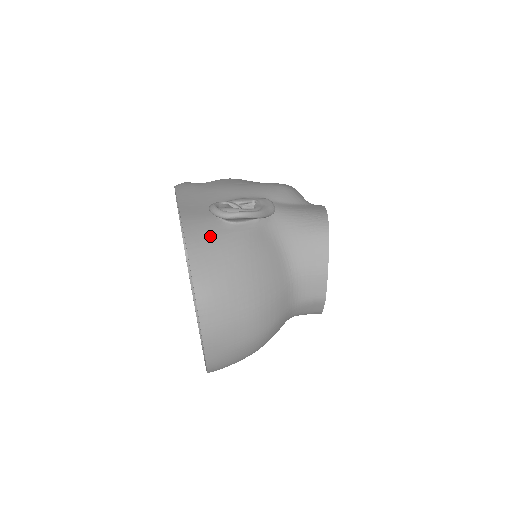
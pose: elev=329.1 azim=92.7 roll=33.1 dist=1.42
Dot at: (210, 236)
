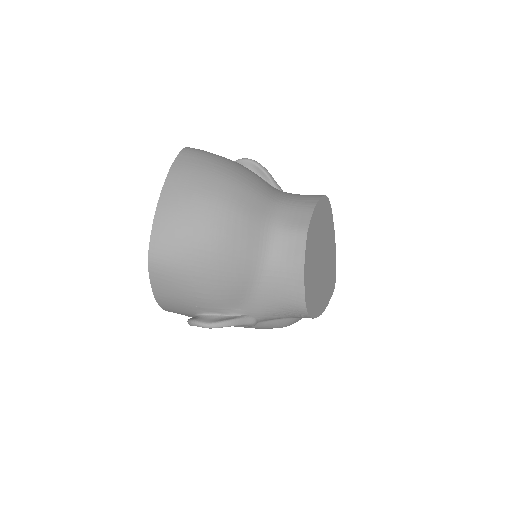
Dot at: occluded
